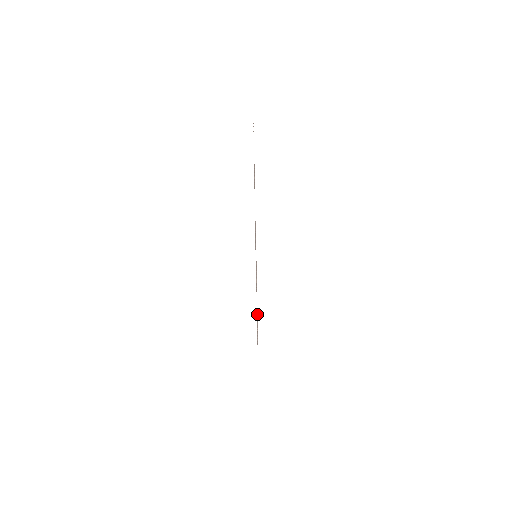
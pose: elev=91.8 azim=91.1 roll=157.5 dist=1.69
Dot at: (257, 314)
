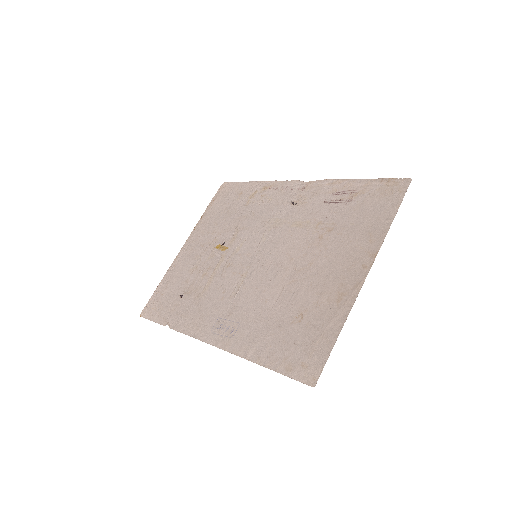
Dot at: (152, 316)
